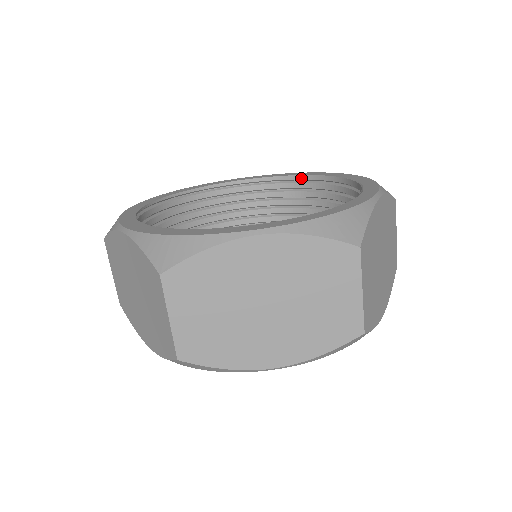
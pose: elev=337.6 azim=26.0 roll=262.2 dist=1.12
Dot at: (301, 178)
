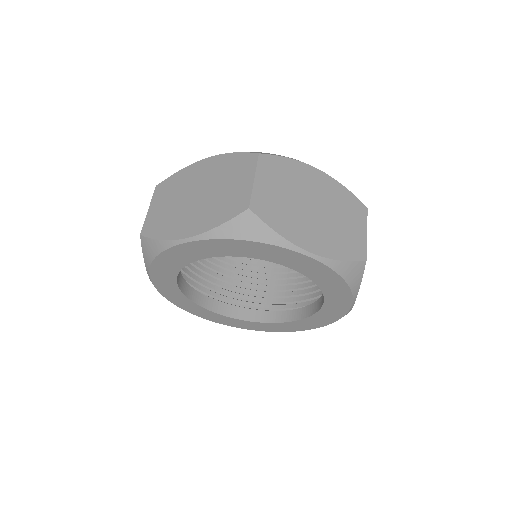
Dot at: occluded
